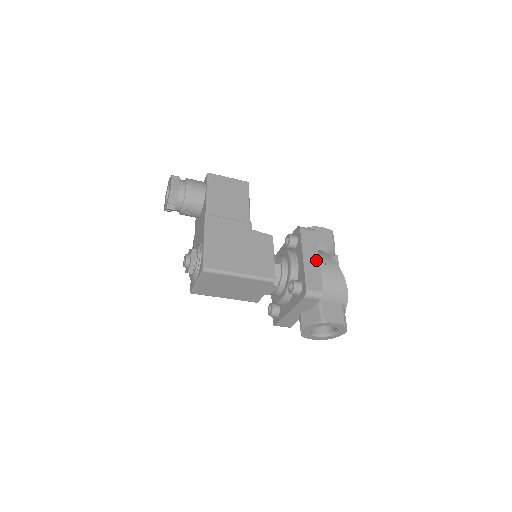
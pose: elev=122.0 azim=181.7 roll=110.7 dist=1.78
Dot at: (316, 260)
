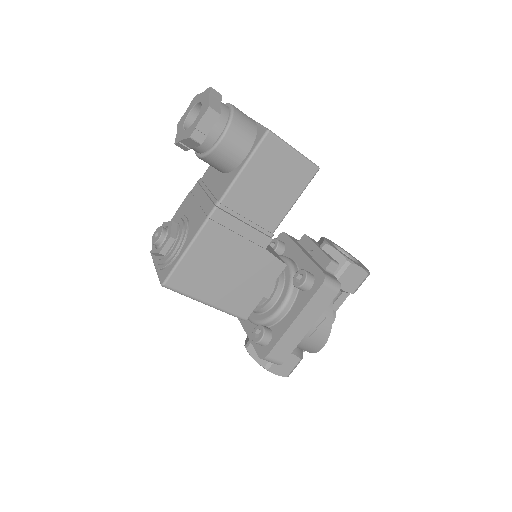
Dot at: (307, 327)
